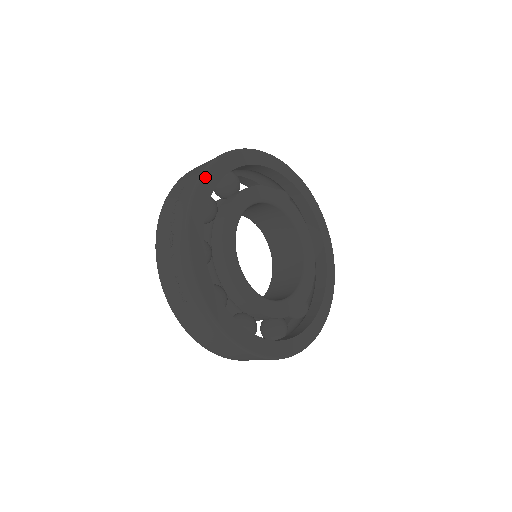
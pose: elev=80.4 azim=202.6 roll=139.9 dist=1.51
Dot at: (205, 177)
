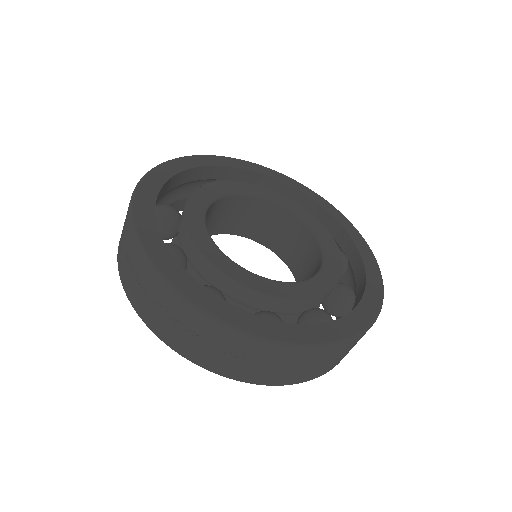
Dot at: (139, 229)
